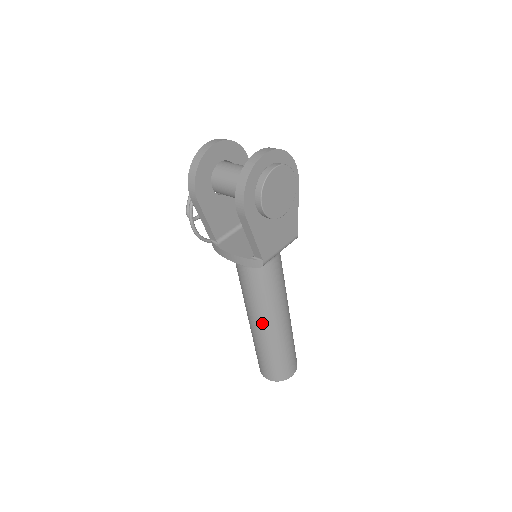
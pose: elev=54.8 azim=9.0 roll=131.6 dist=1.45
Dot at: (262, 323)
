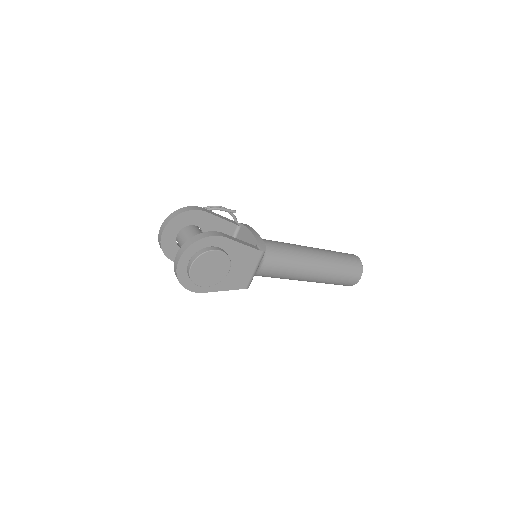
Dot at: occluded
